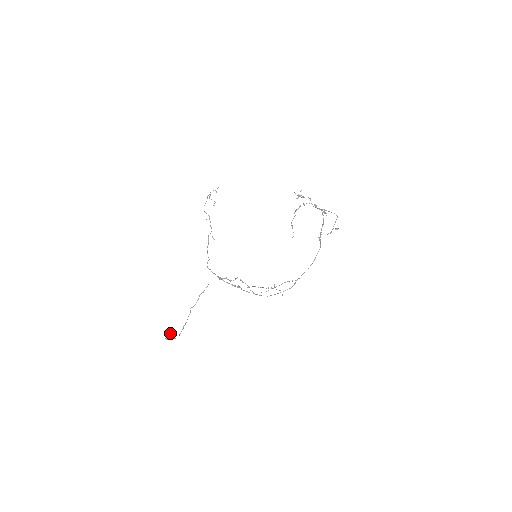
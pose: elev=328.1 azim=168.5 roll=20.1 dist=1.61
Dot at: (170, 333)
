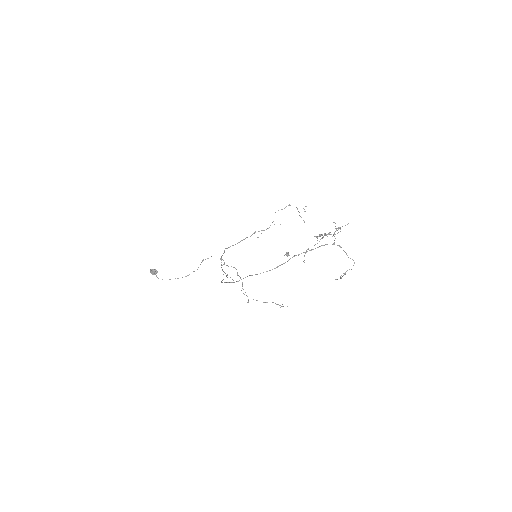
Dot at: (155, 269)
